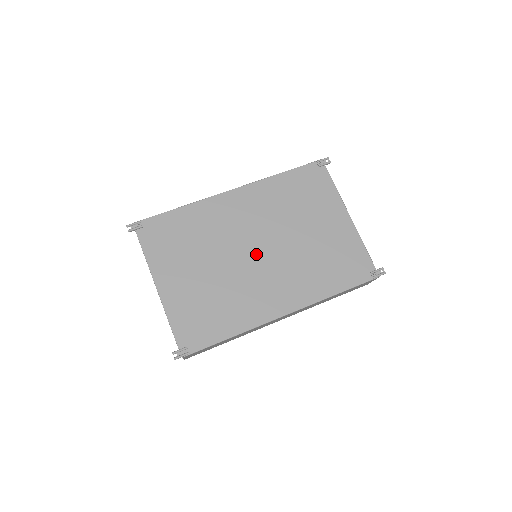
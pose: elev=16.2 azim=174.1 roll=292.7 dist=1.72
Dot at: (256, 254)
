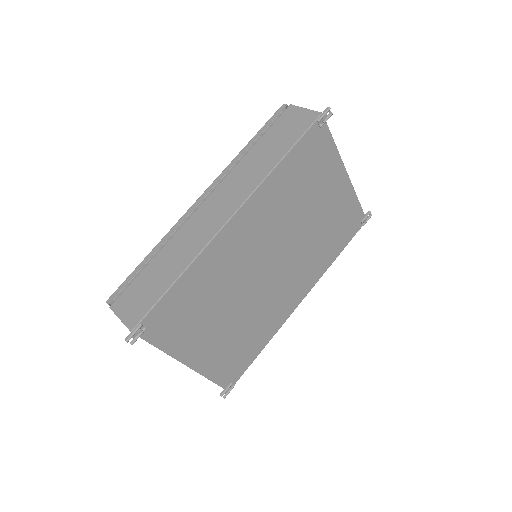
Dot at: (270, 271)
